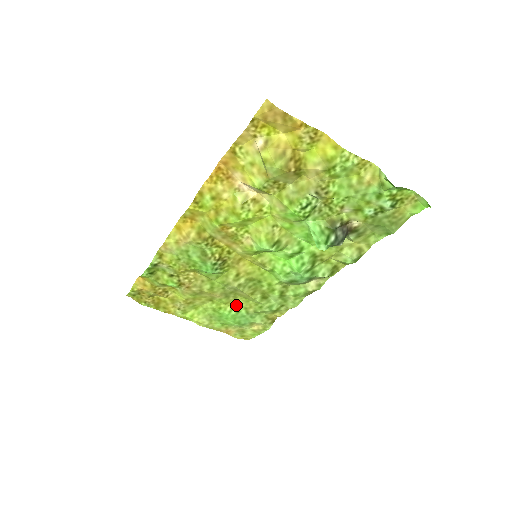
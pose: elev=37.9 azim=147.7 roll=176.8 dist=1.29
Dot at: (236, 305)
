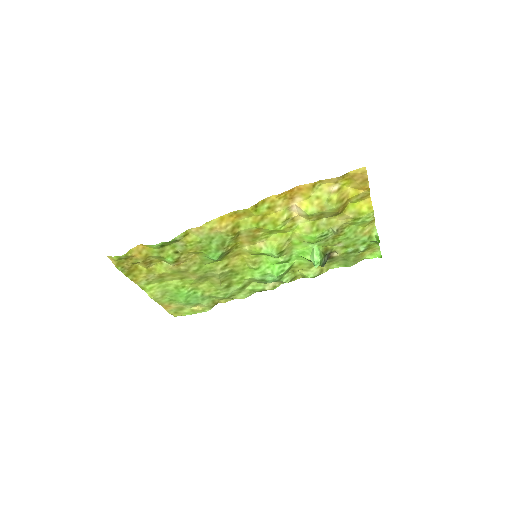
Dot at: (198, 287)
